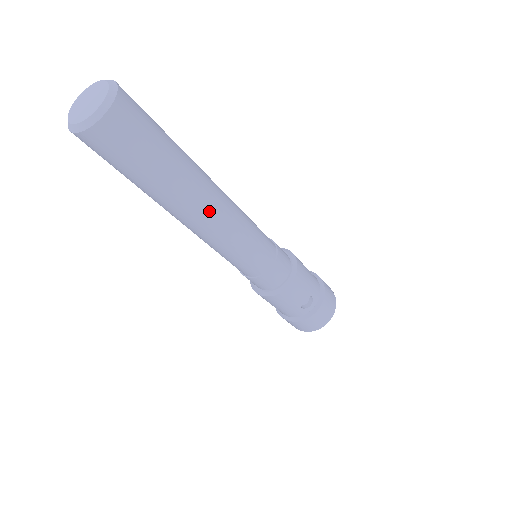
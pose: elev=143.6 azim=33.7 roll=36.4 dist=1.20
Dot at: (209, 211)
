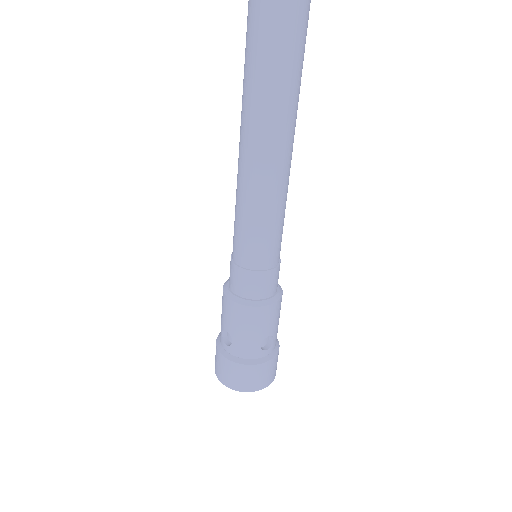
Dot at: (285, 153)
